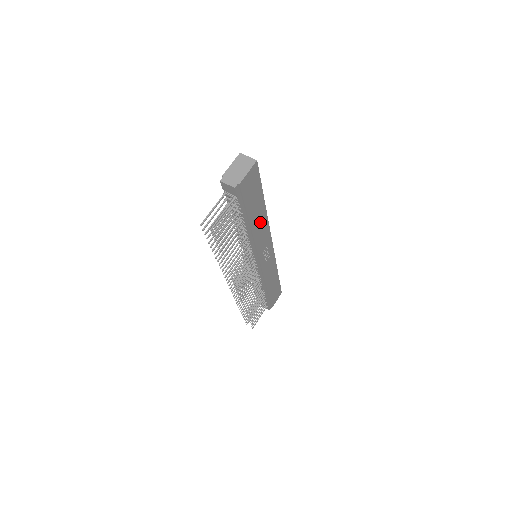
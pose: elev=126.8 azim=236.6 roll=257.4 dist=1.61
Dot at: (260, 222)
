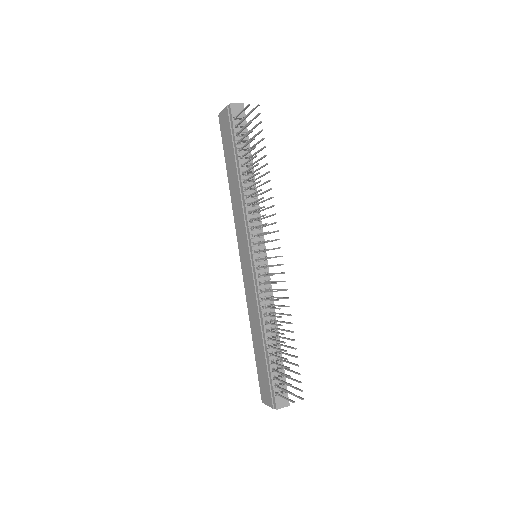
Dot at: occluded
